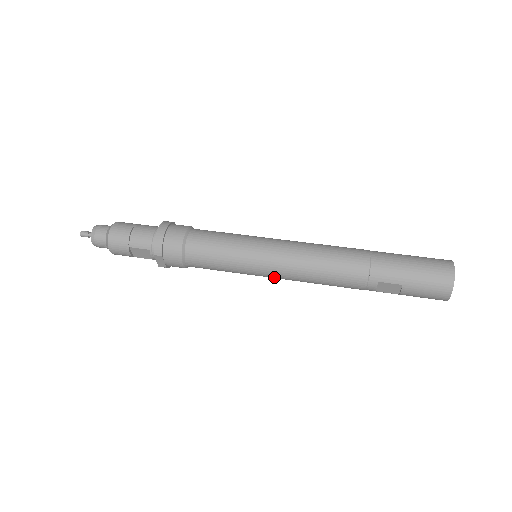
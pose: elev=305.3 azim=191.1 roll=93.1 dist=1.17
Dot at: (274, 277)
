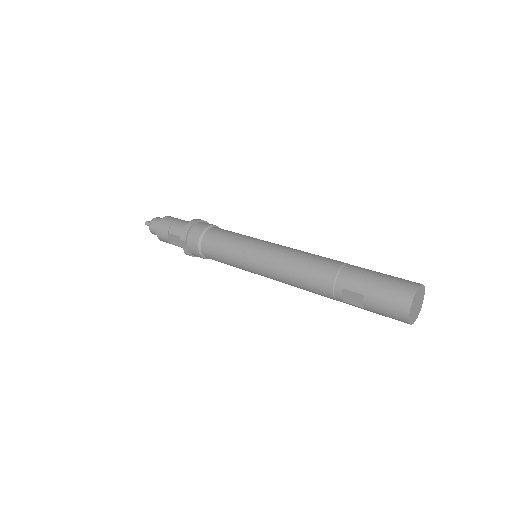
Dot at: (263, 274)
